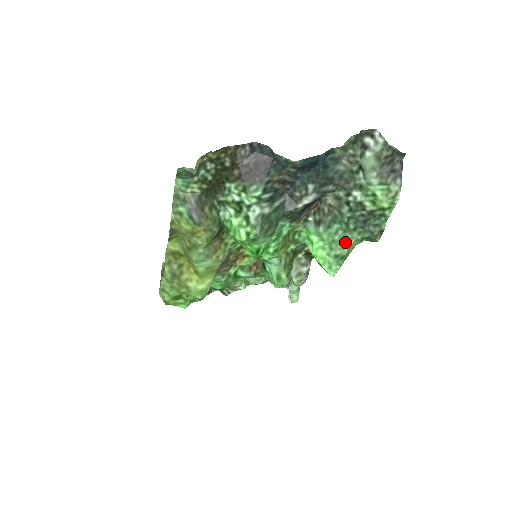
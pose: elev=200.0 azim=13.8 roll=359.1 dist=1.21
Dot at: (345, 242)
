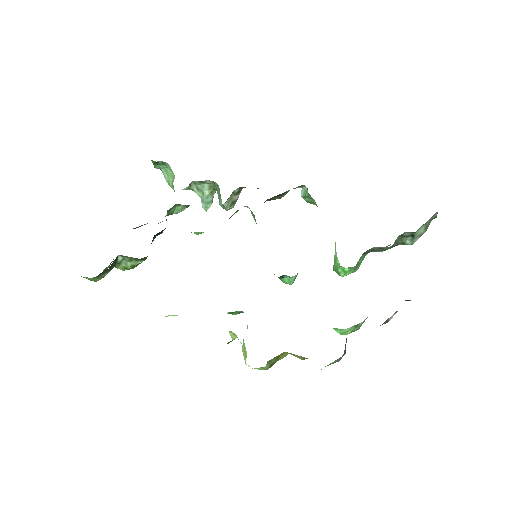
Dot at: occluded
